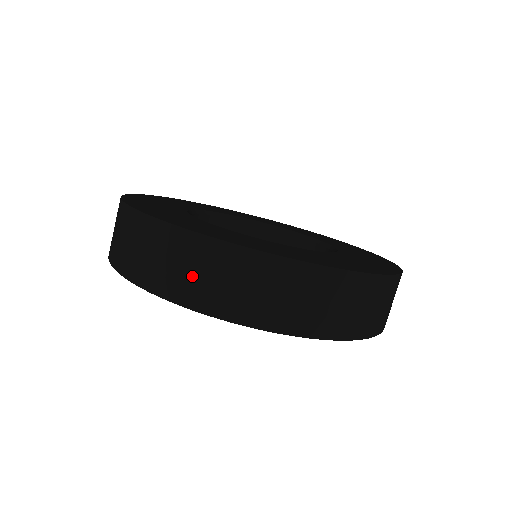
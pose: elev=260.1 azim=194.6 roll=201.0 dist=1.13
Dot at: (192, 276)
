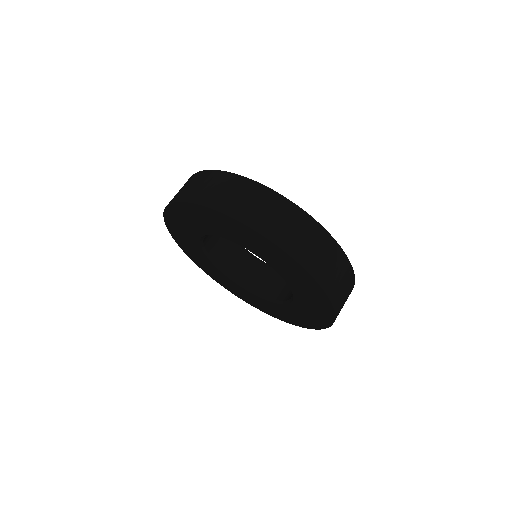
Dot at: (256, 209)
